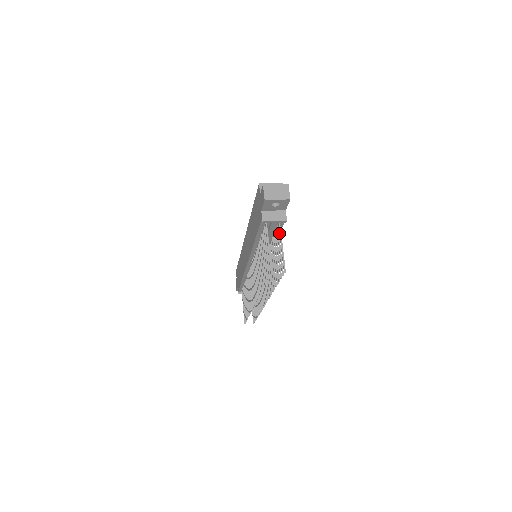
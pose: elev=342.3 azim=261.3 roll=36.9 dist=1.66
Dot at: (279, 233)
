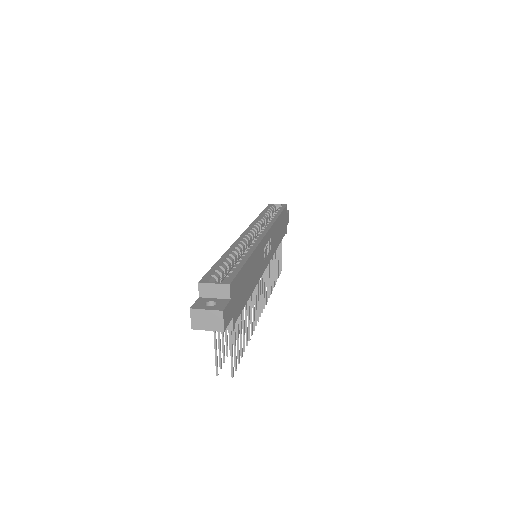
Dot at: (229, 332)
